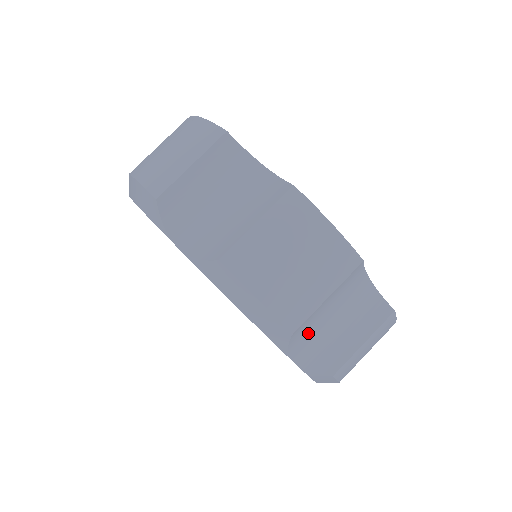
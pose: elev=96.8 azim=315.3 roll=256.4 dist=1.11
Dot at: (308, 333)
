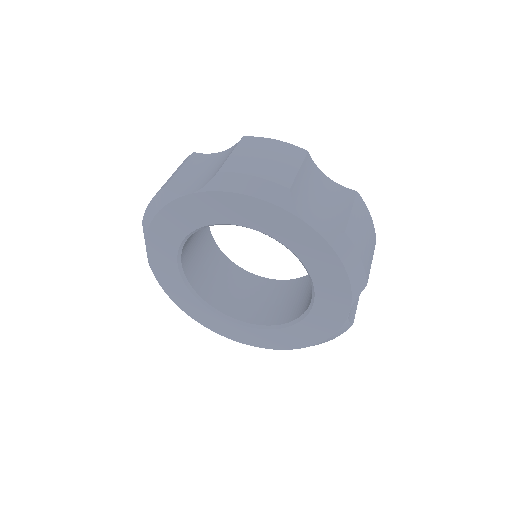
Dot at: (304, 202)
